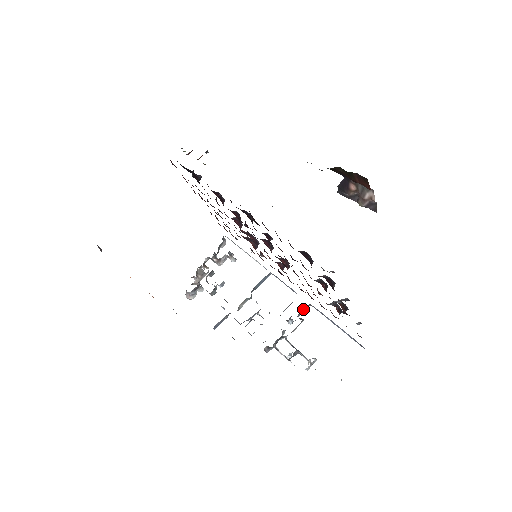
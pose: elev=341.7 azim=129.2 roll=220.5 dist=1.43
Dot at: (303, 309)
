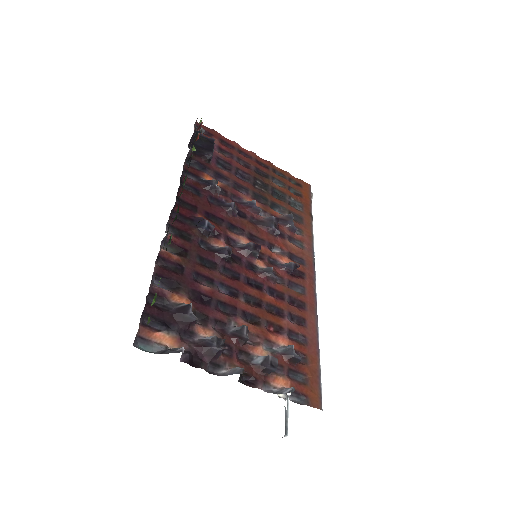
Dot at: occluded
